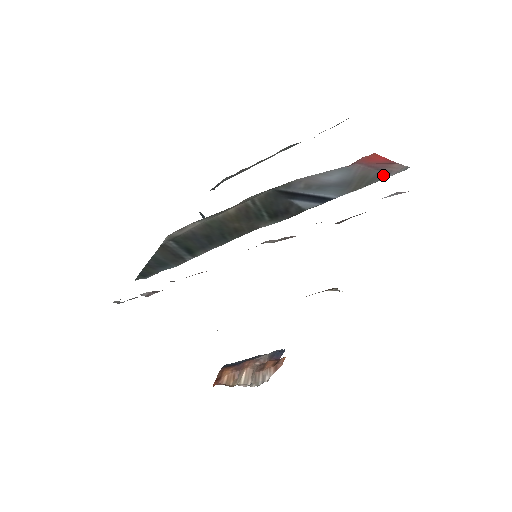
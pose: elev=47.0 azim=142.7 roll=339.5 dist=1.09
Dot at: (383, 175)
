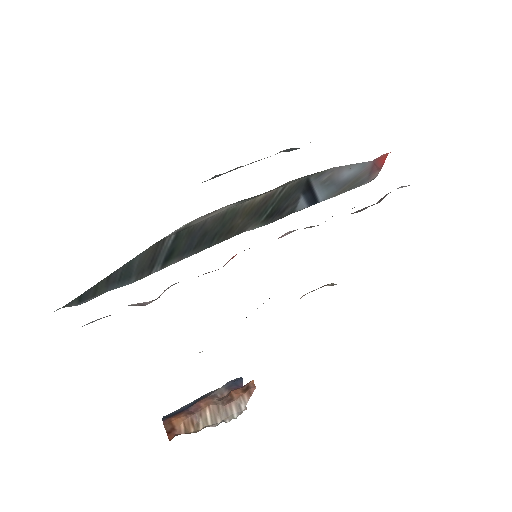
Dot at: (364, 181)
